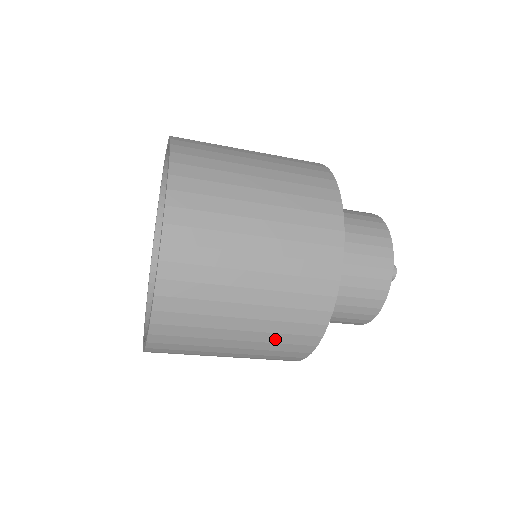
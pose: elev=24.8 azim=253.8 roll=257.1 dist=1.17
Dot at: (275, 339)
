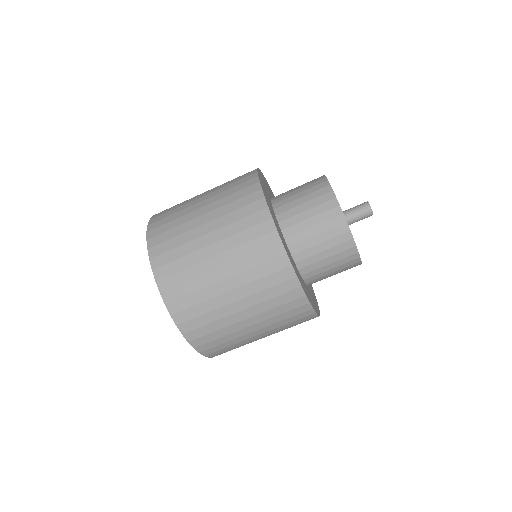
Dot at: (279, 319)
